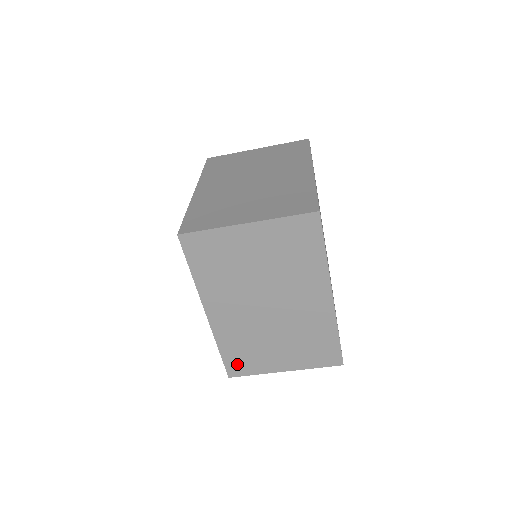
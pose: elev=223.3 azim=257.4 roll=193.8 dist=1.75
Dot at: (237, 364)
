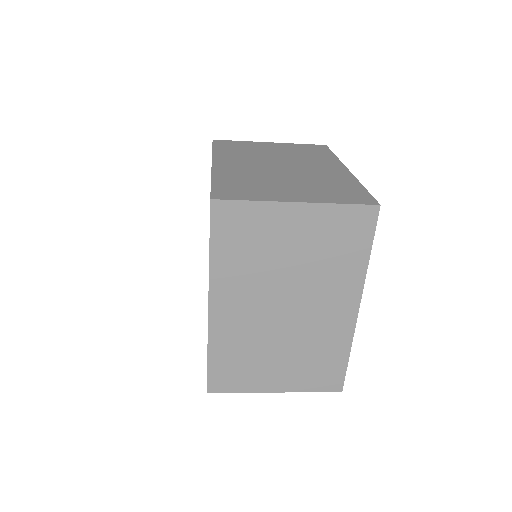
Dot at: occluded
